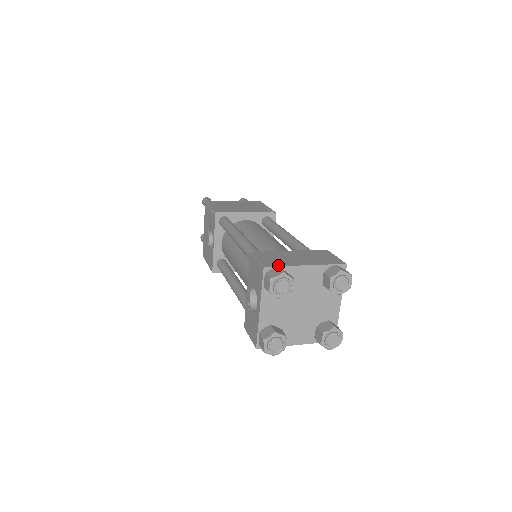
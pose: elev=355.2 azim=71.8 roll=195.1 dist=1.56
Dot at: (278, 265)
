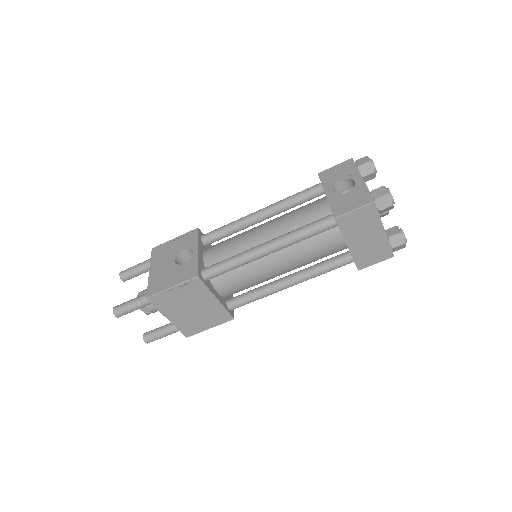
Dot at: occluded
